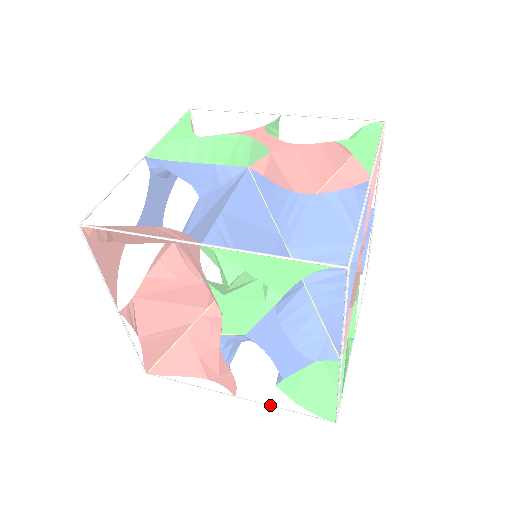
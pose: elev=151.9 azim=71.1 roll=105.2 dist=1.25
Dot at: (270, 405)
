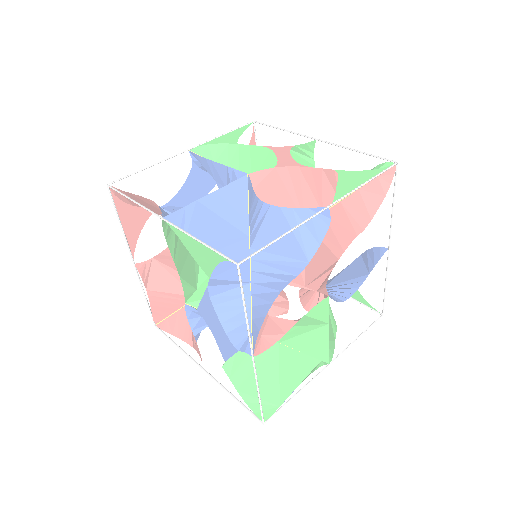
Dot at: (223, 386)
